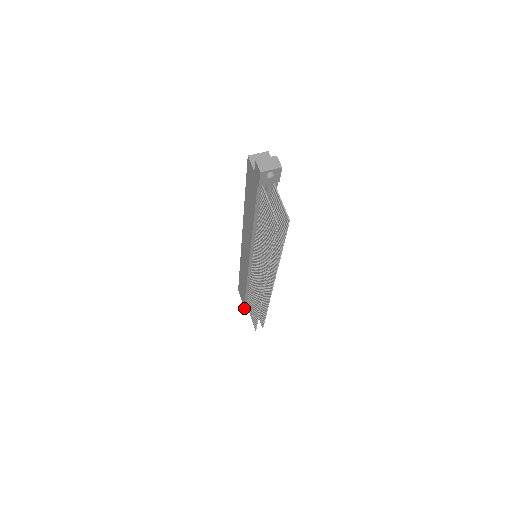
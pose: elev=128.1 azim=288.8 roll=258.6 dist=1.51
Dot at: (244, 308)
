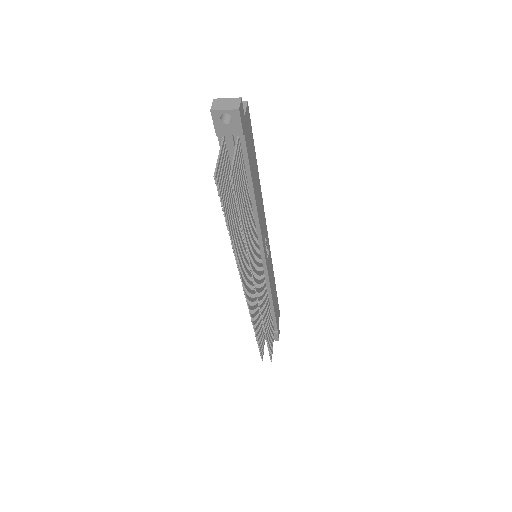
Dot at: occluded
